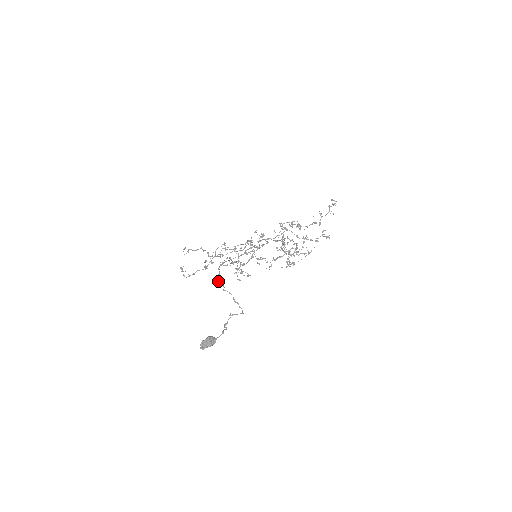
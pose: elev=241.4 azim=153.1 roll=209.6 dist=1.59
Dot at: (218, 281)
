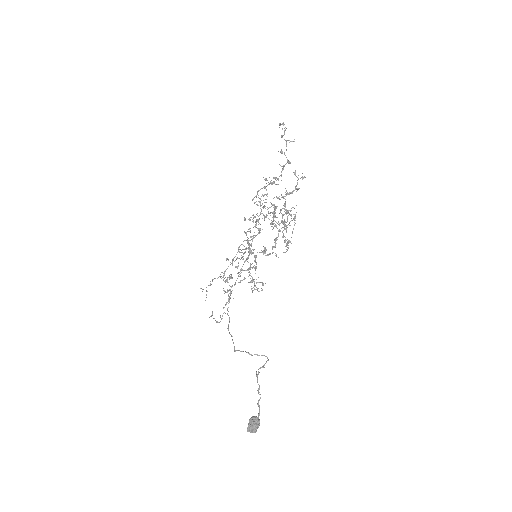
Dot at: occluded
